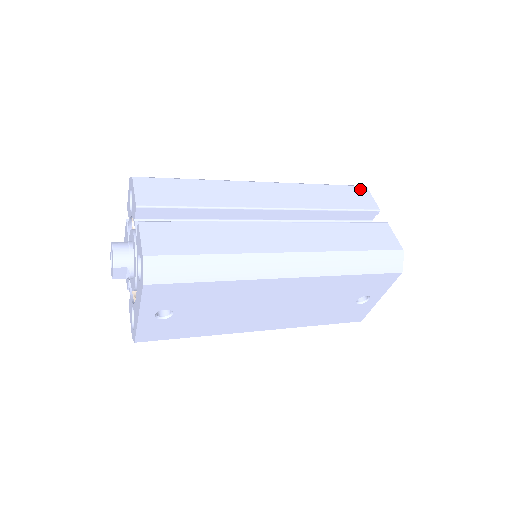
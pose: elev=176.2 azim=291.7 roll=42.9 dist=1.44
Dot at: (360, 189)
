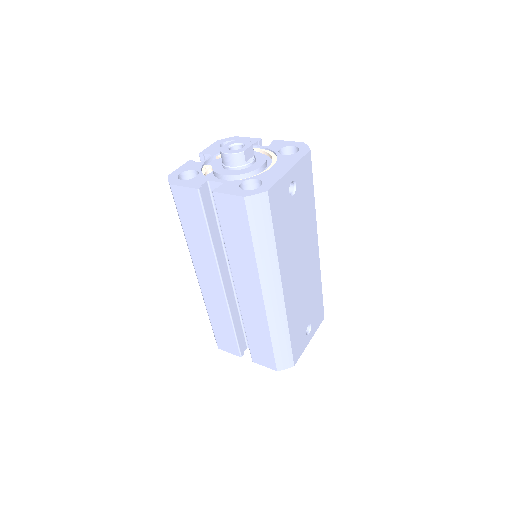
Dot at: occluded
